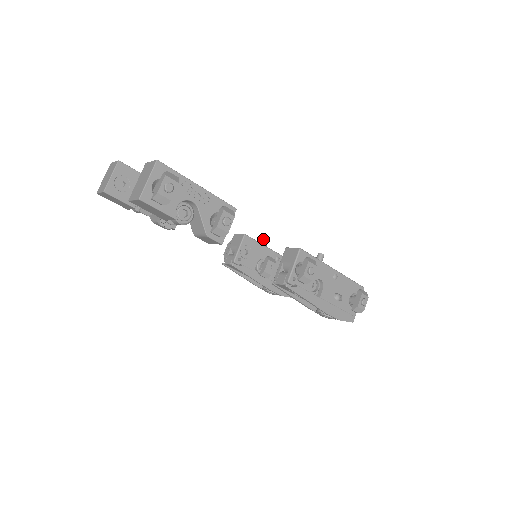
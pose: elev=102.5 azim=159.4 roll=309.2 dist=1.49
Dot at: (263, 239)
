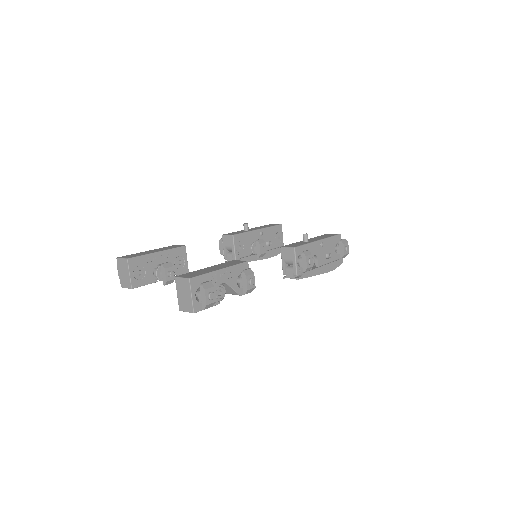
Dot at: (244, 225)
